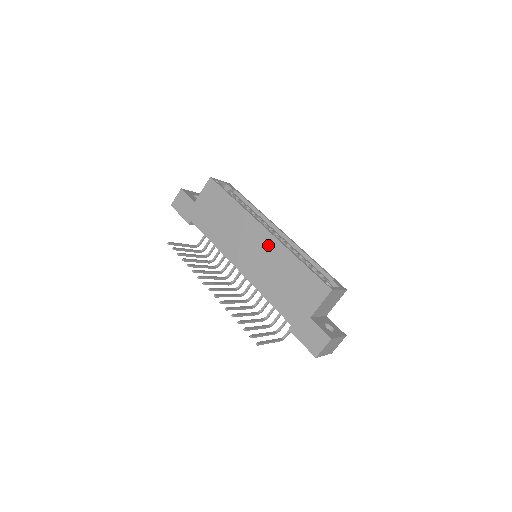
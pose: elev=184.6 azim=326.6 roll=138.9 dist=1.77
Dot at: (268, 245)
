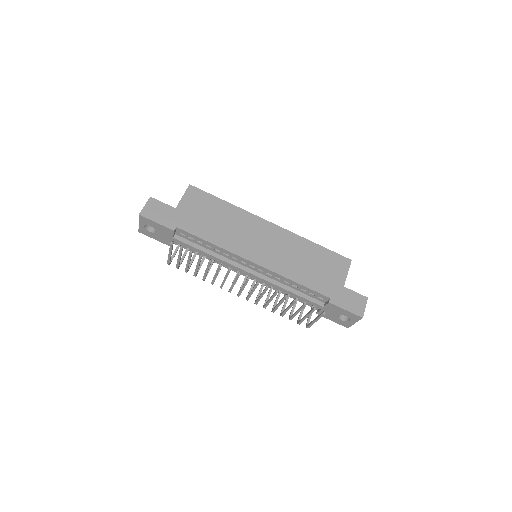
Dot at: (280, 236)
